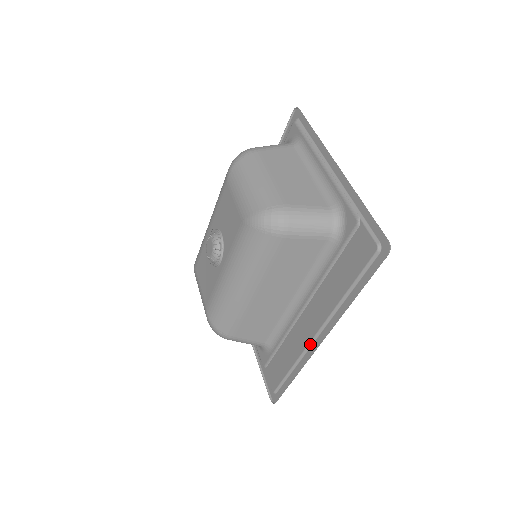
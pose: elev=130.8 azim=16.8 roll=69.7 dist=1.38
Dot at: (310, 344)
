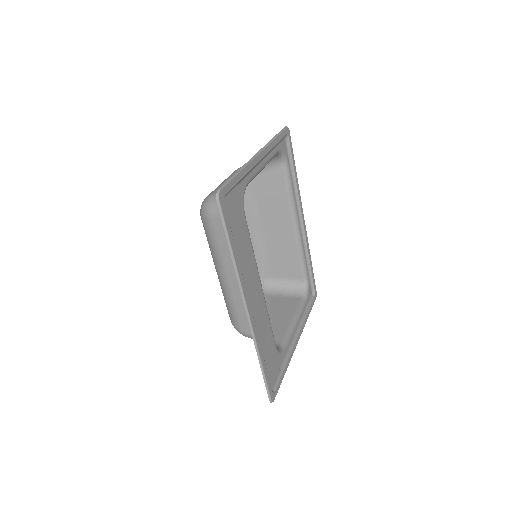
Dot at: (254, 321)
